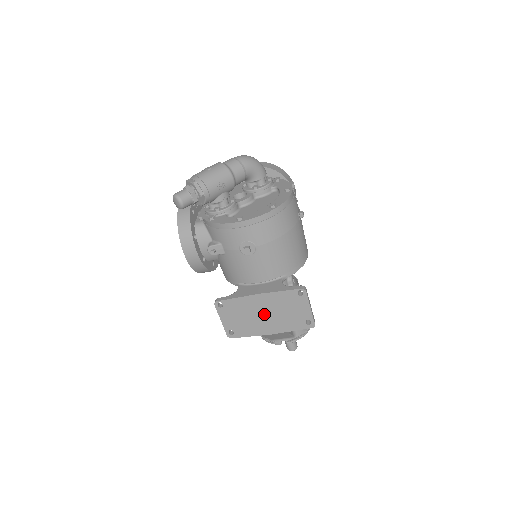
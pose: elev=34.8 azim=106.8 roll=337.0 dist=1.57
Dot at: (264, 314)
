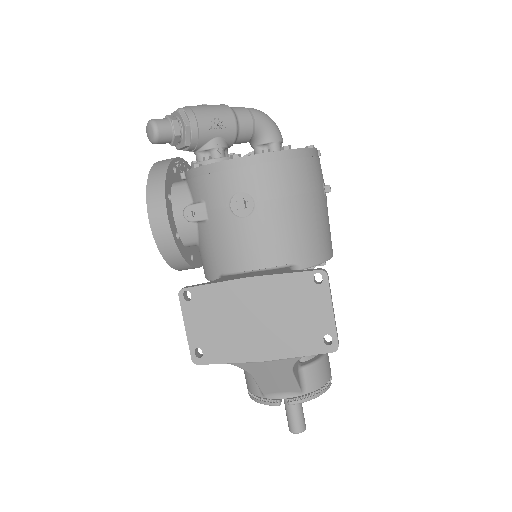
Dot at: (255, 318)
